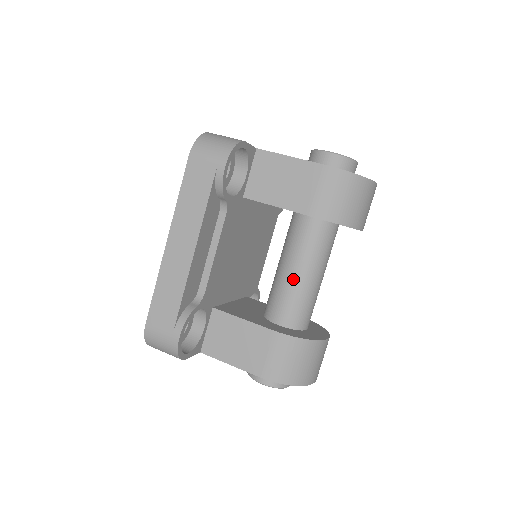
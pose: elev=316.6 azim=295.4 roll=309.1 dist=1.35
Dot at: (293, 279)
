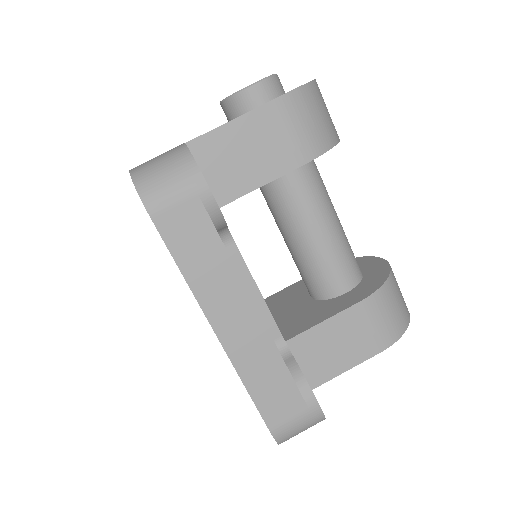
Dot at: (324, 241)
